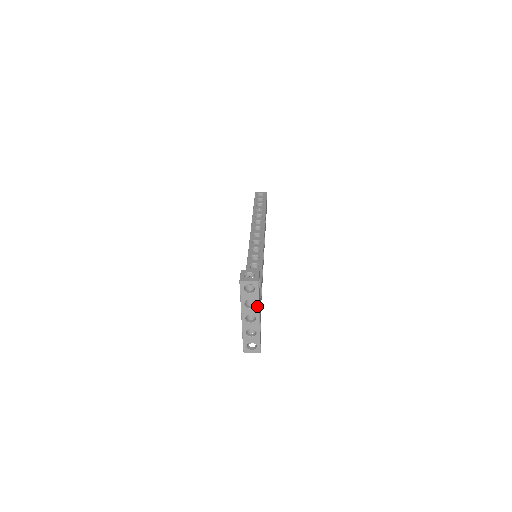
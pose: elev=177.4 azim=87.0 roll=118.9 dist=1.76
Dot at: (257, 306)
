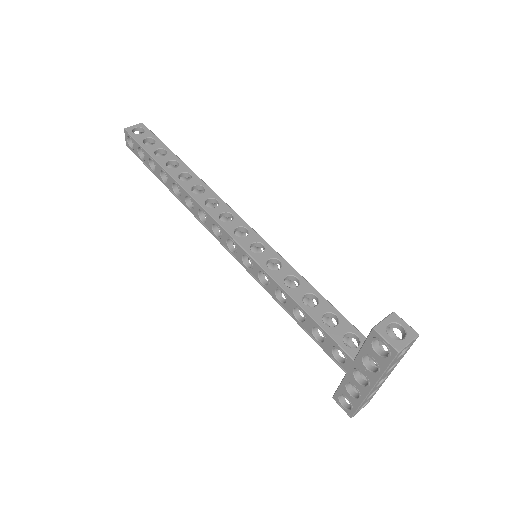
Dot at: occluded
